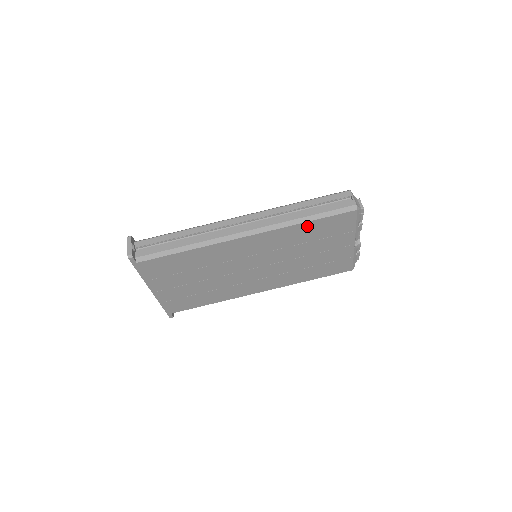
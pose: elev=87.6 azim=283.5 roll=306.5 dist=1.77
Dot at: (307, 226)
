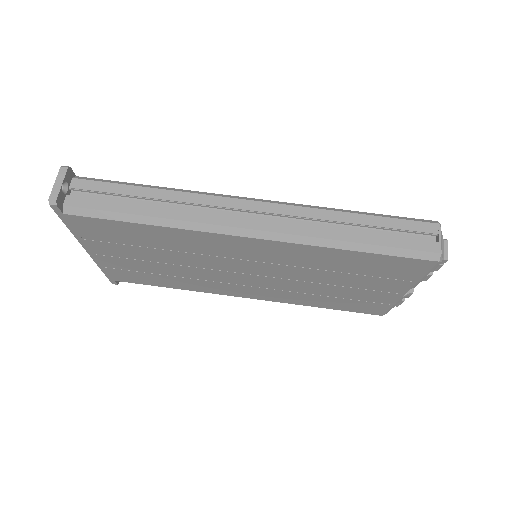
Dot at: (349, 255)
